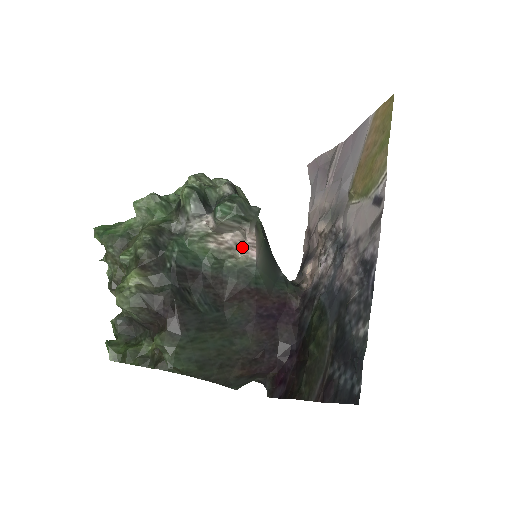
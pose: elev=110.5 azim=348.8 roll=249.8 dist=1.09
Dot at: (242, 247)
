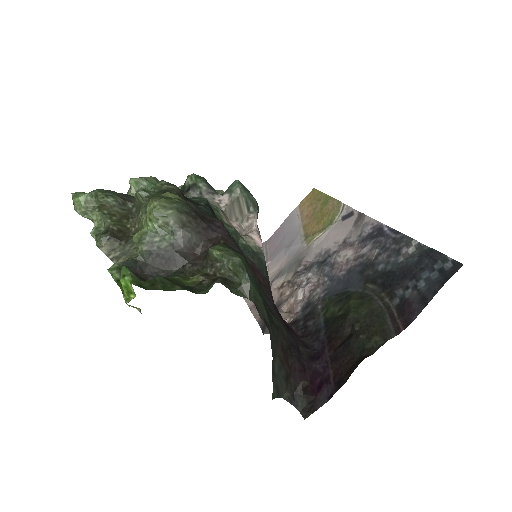
Dot at: (250, 234)
